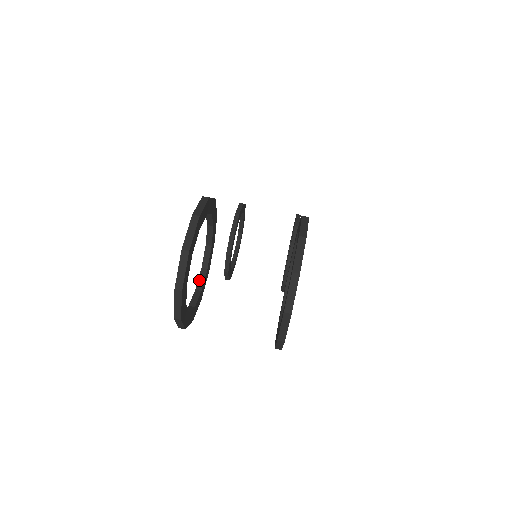
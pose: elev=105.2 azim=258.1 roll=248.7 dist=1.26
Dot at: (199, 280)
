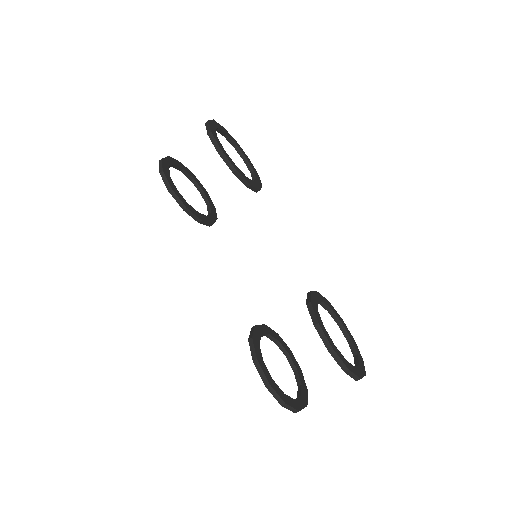
Dot at: (271, 340)
